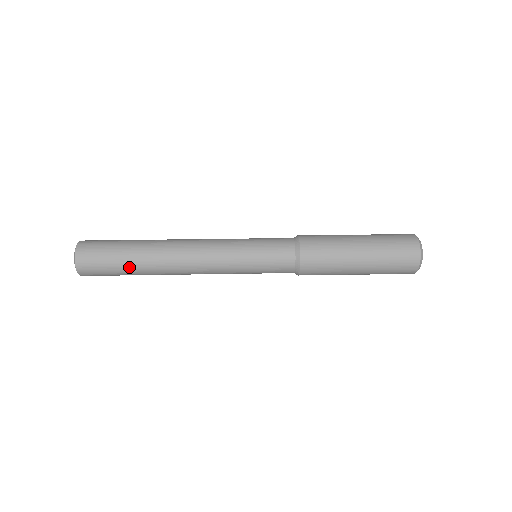
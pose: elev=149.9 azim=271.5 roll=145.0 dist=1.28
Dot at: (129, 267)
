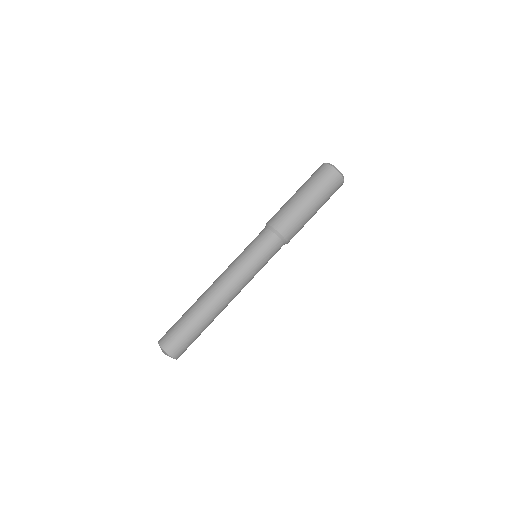
Dot at: (201, 330)
